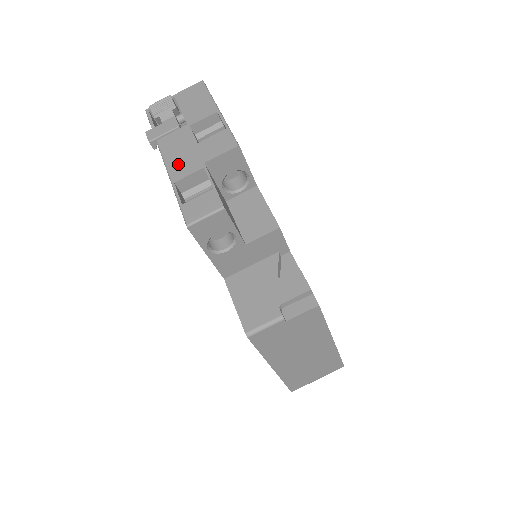
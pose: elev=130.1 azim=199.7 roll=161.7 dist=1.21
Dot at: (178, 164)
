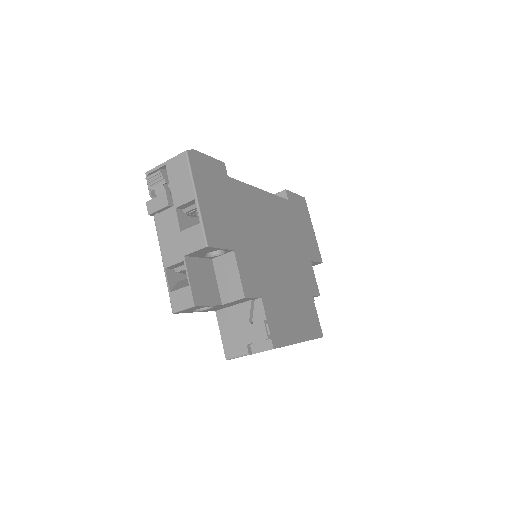
Dot at: (167, 250)
